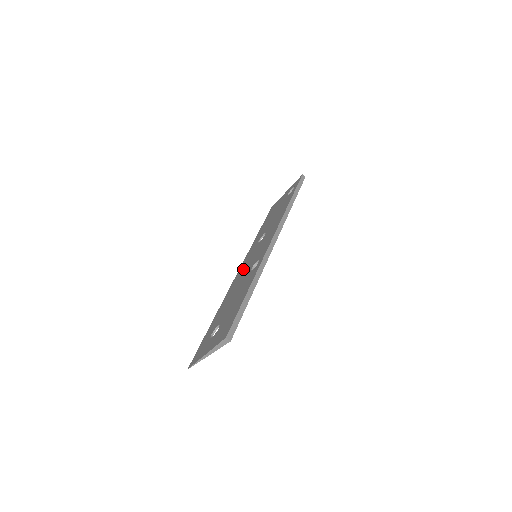
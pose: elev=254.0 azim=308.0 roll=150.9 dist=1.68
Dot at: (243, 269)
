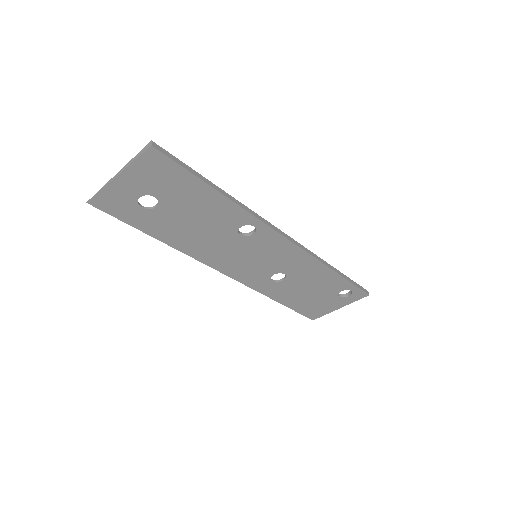
Dot at: (233, 260)
